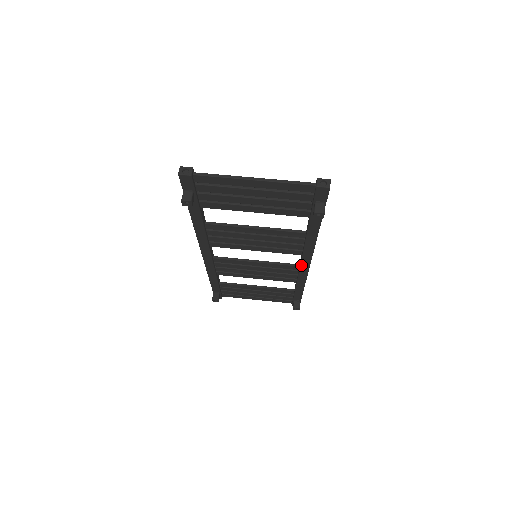
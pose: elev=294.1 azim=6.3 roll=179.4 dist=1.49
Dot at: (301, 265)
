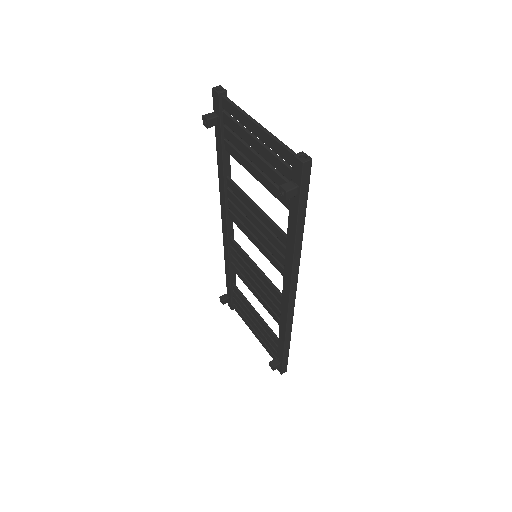
Dot at: (283, 294)
